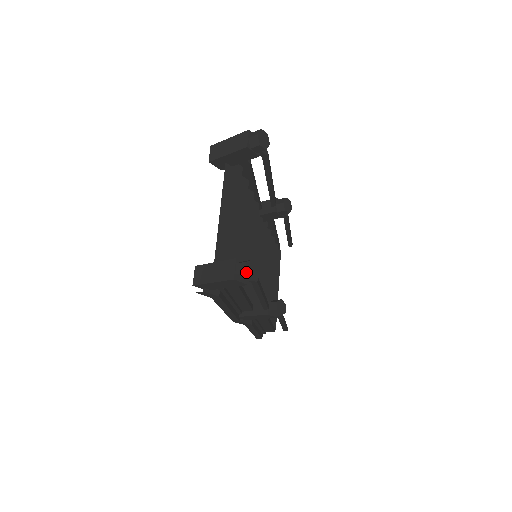
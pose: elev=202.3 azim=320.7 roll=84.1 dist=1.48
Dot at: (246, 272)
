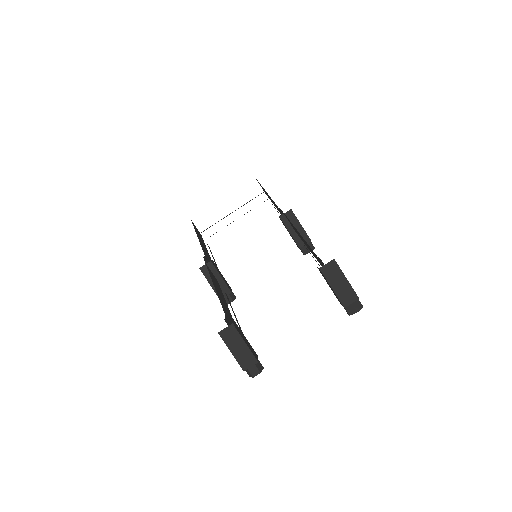
Dot at: occluded
